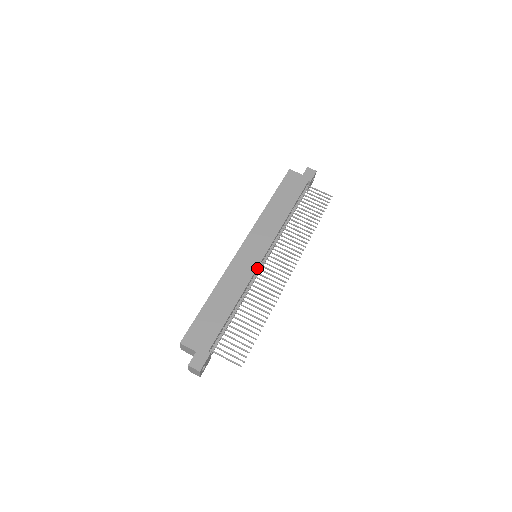
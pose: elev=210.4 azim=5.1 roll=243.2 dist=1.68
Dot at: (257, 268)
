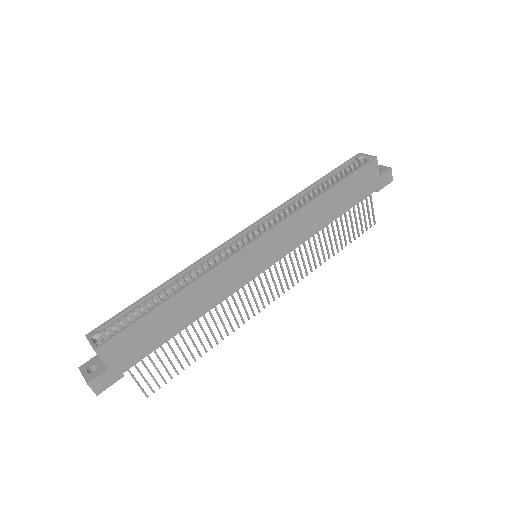
Dot at: (247, 281)
